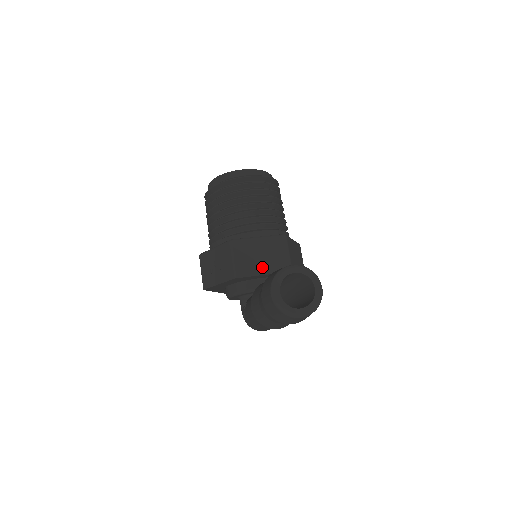
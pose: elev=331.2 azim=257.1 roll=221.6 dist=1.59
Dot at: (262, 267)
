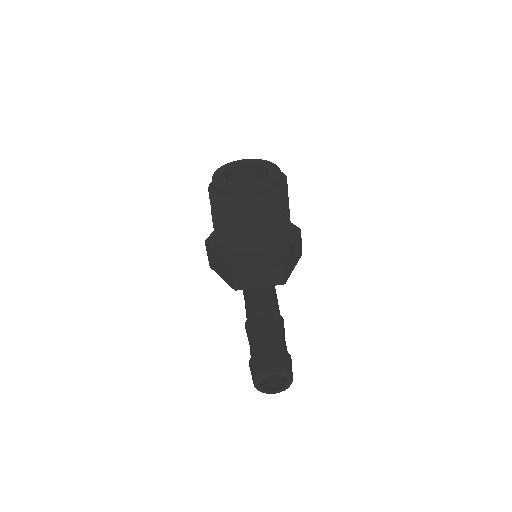
Dot at: (259, 282)
